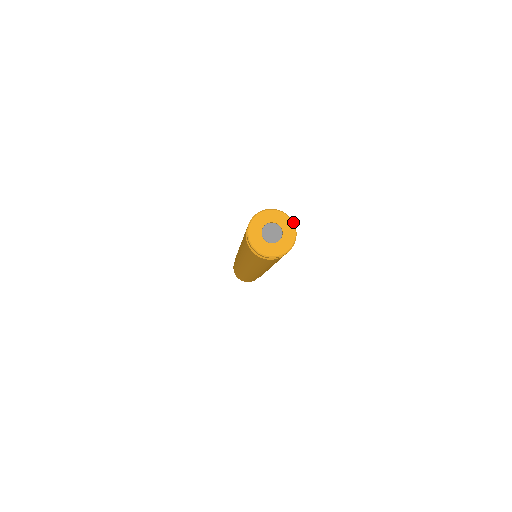
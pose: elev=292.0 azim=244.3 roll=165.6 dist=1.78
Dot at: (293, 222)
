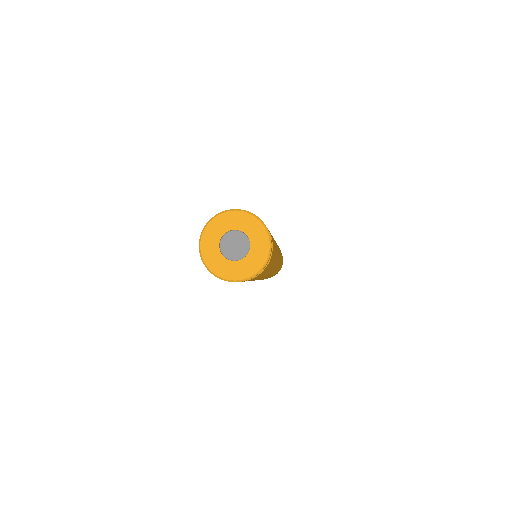
Dot at: (266, 262)
